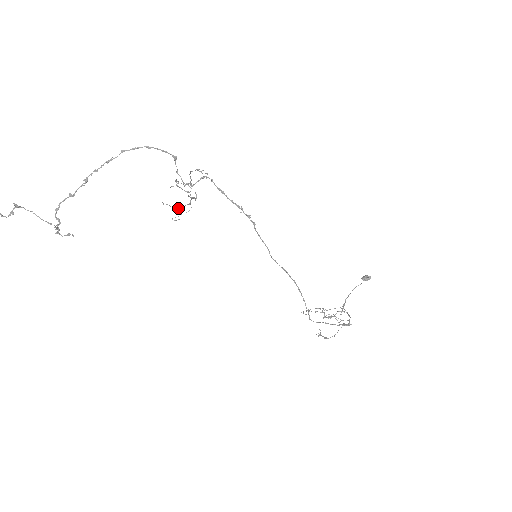
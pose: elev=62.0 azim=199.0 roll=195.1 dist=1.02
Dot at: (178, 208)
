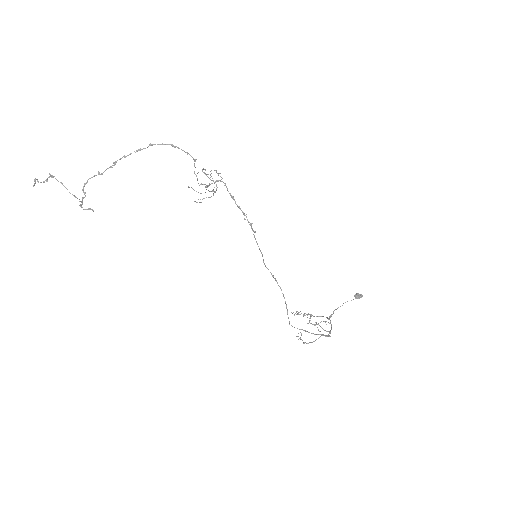
Dot at: (201, 193)
